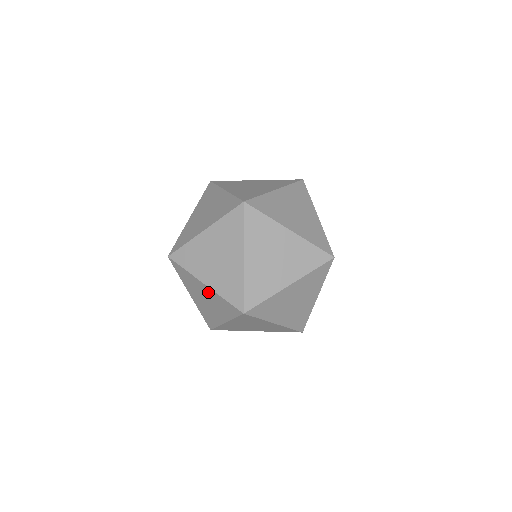
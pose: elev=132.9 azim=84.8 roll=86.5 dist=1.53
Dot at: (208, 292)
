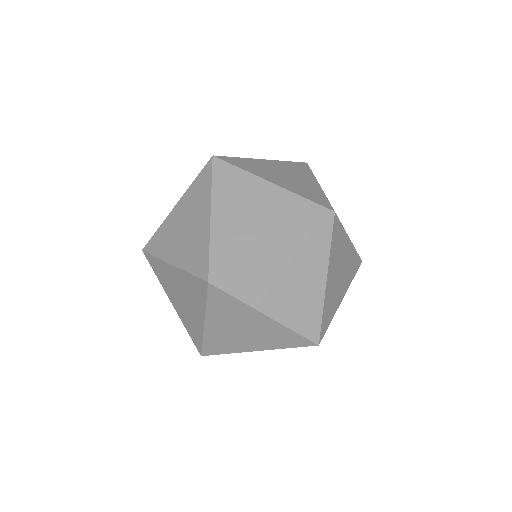
Dot at: (264, 324)
